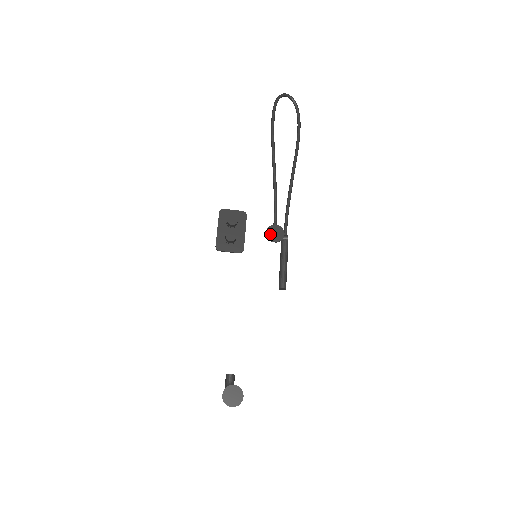
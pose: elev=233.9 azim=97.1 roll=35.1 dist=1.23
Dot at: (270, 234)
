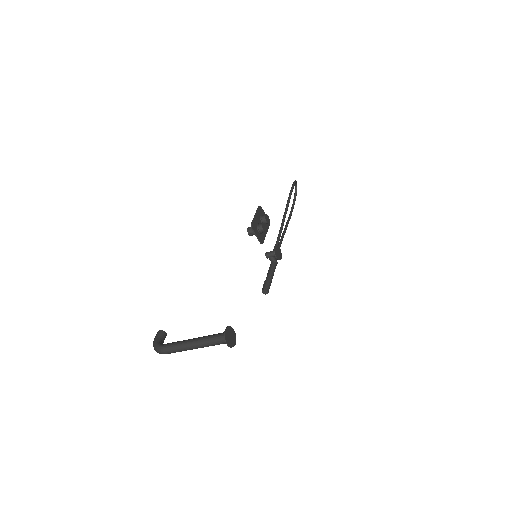
Dot at: (276, 250)
